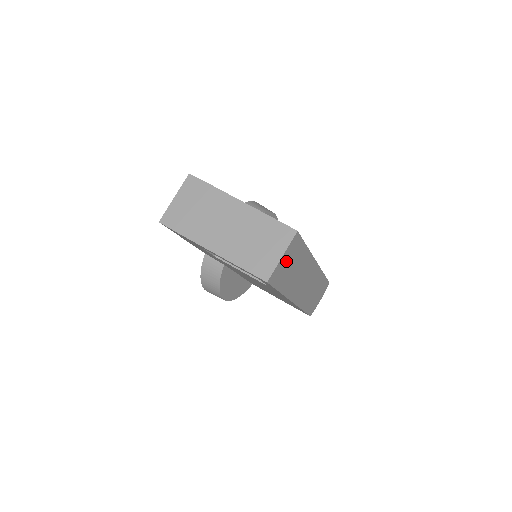
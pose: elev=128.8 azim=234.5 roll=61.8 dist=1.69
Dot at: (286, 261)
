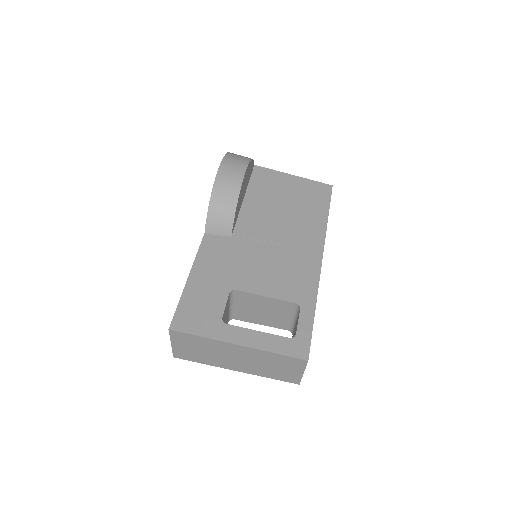
Dot at: occluded
